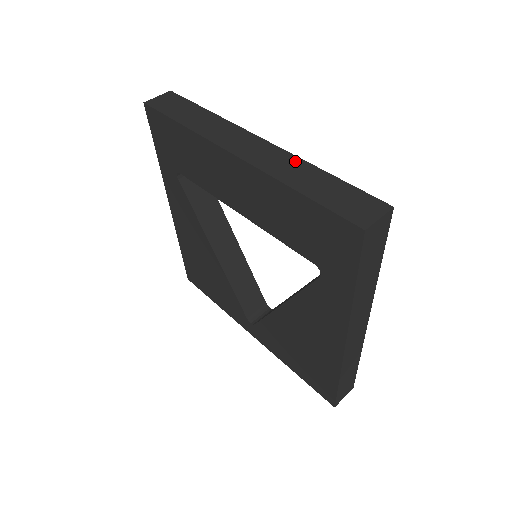
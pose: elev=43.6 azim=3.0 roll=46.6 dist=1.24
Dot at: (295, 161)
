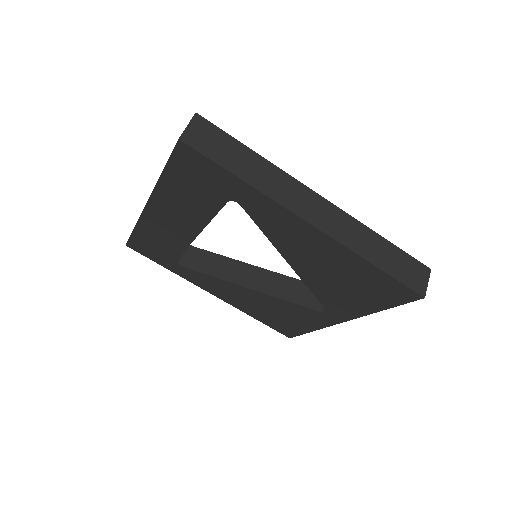
Dot at: occluded
